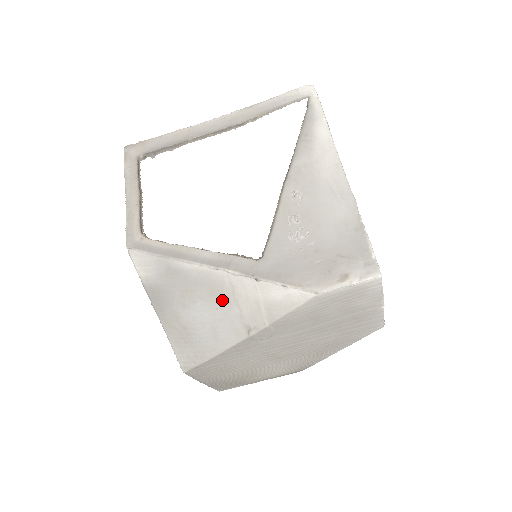
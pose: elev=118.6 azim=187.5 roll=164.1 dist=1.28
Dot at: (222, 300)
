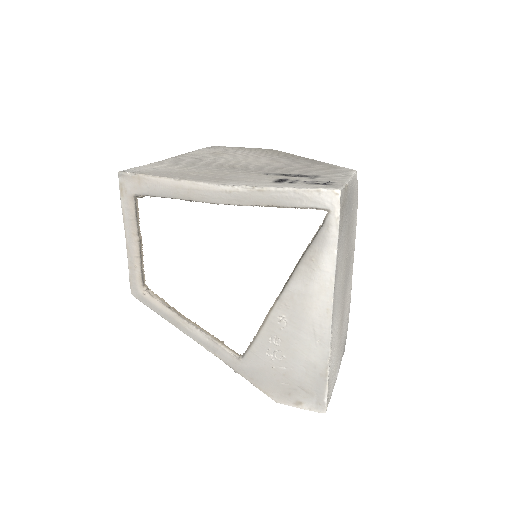
Dot at: occluded
